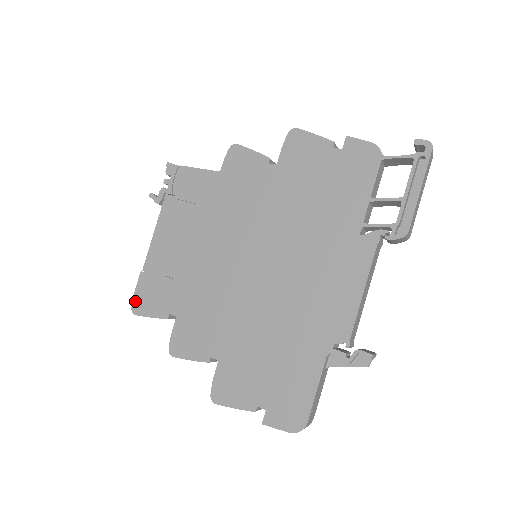
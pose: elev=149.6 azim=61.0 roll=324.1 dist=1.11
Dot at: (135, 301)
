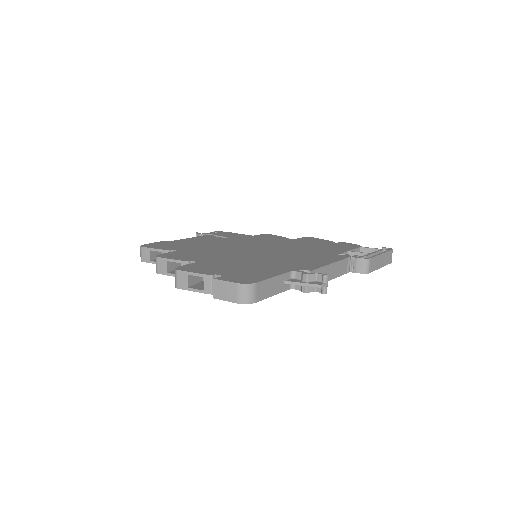
Dot at: (148, 244)
